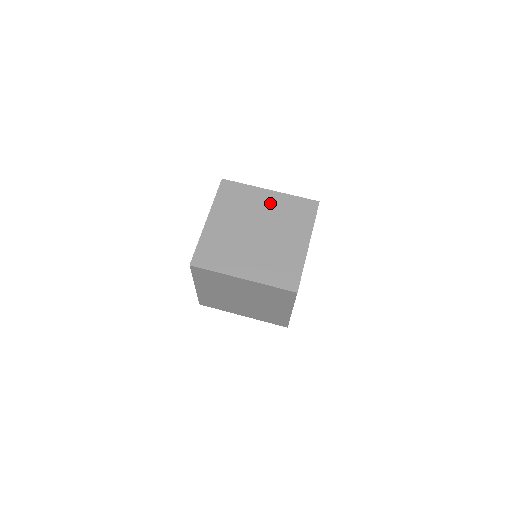
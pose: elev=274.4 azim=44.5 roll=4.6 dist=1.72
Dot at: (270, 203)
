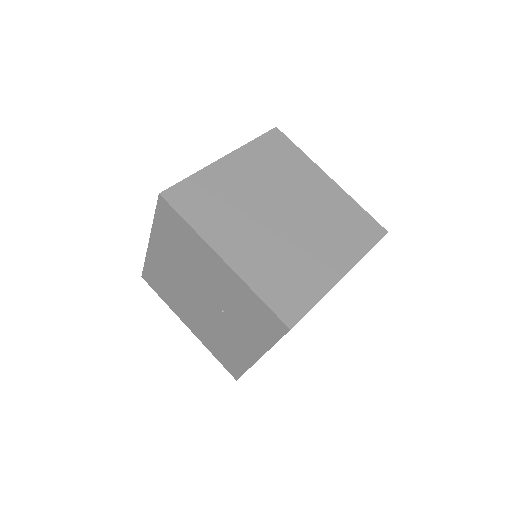
Dot at: (321, 192)
